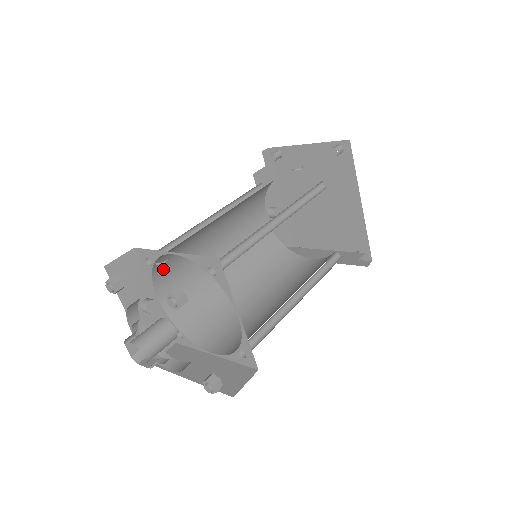
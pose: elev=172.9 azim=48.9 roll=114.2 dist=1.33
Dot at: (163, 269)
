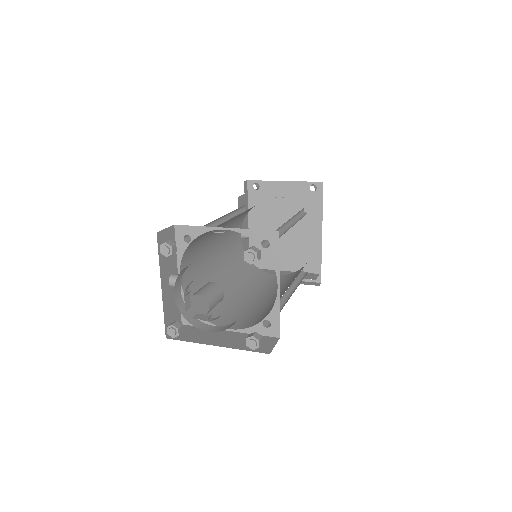
Dot at: (189, 250)
